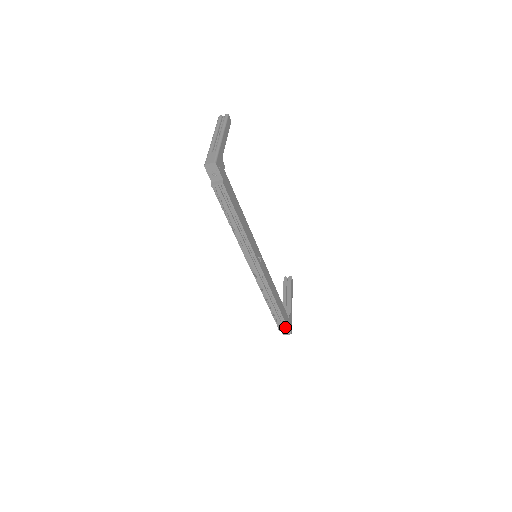
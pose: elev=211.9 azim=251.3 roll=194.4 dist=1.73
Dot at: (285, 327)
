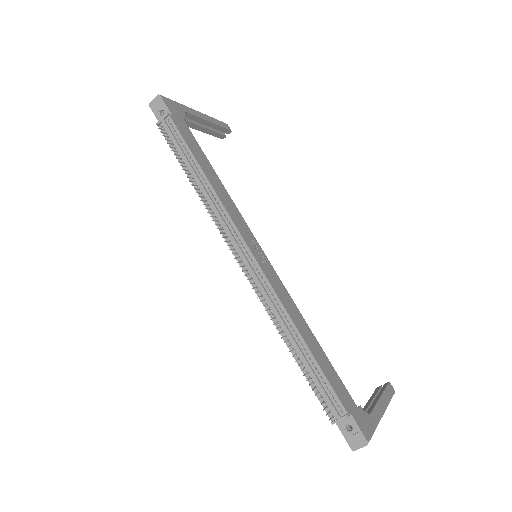
Dot at: (343, 415)
